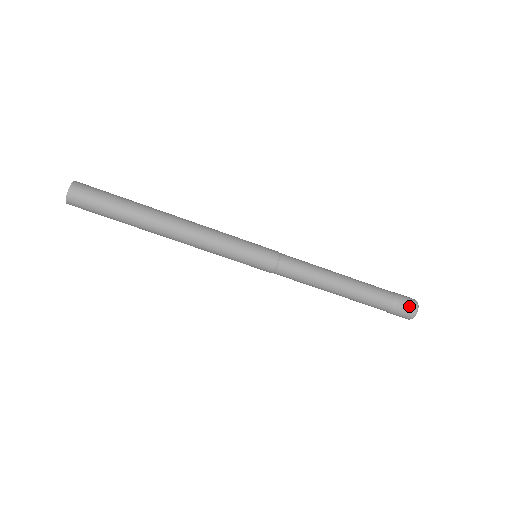
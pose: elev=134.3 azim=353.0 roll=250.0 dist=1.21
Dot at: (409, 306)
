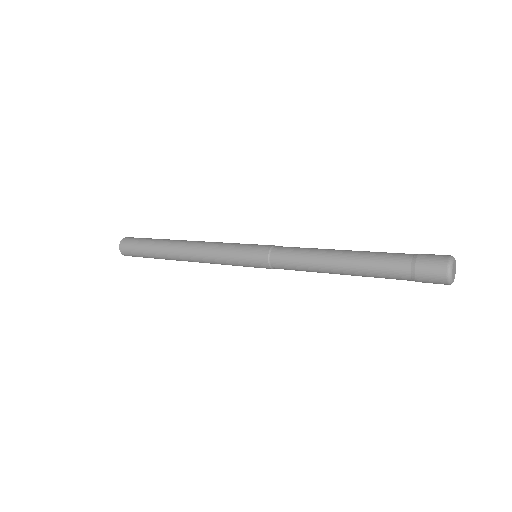
Dot at: (434, 266)
